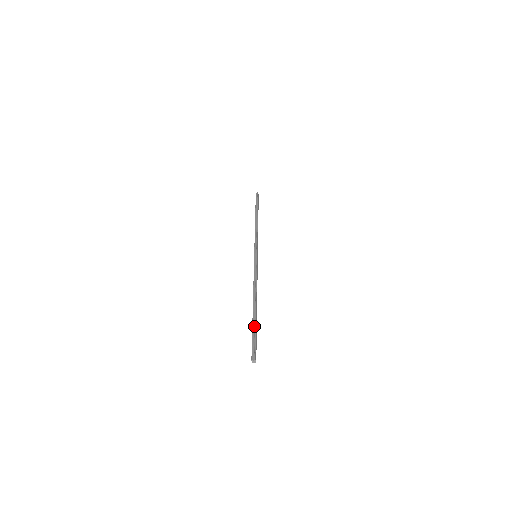
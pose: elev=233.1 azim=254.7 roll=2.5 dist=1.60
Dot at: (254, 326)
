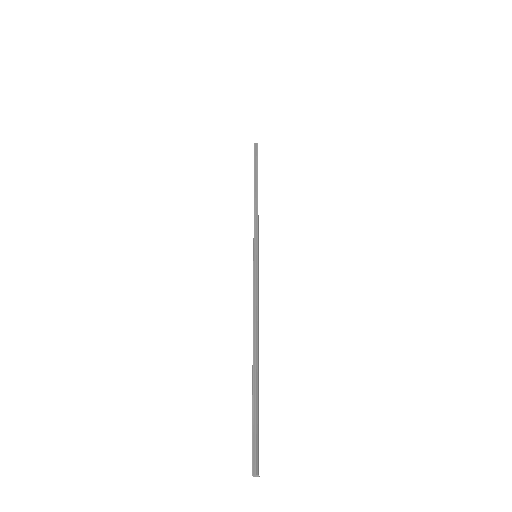
Dot at: (255, 398)
